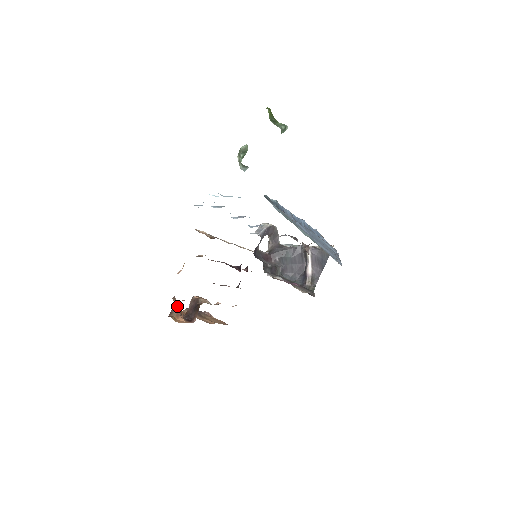
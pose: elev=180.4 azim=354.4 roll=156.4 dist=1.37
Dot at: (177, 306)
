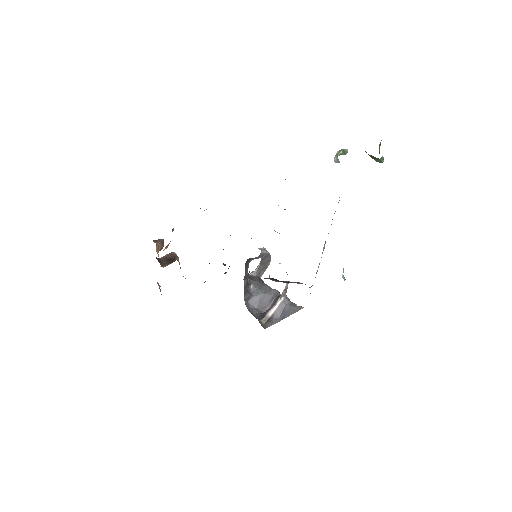
Dot at: occluded
